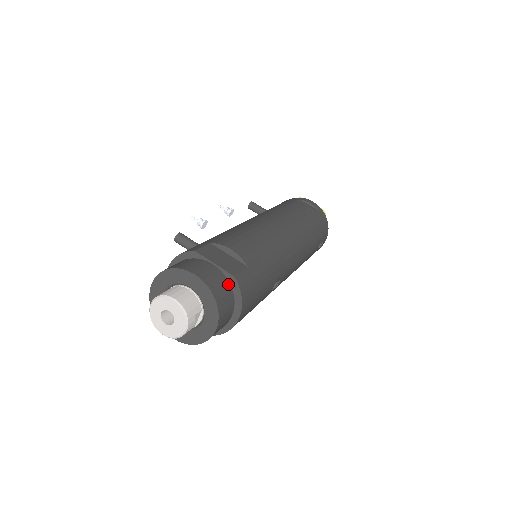
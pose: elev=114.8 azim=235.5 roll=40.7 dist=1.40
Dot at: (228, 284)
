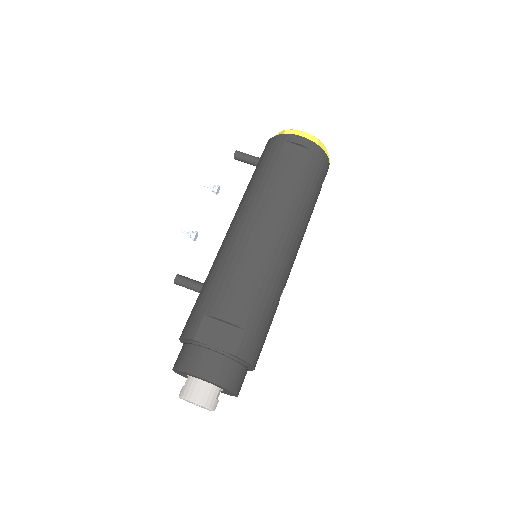
Dot at: (233, 362)
